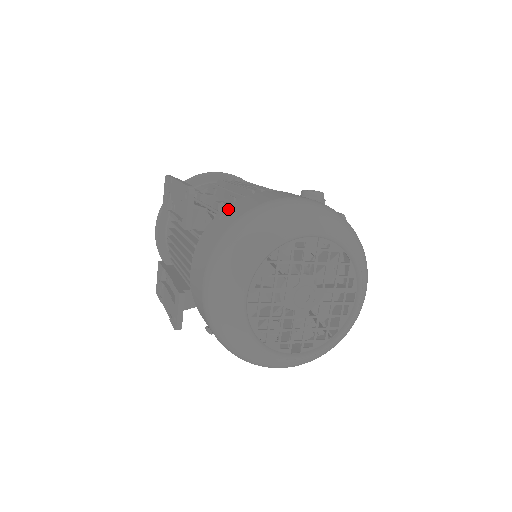
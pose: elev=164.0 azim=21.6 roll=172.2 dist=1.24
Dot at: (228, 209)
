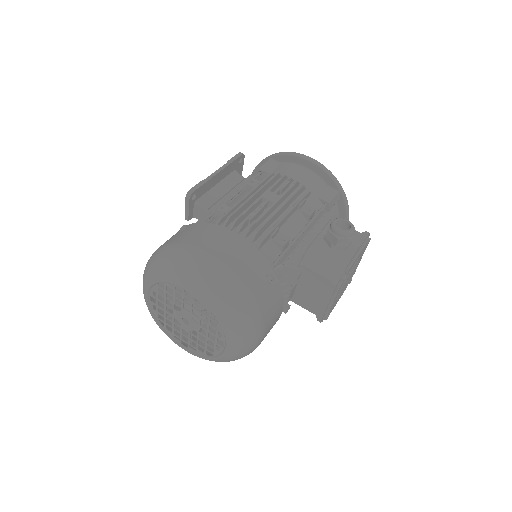
Dot at: (181, 229)
